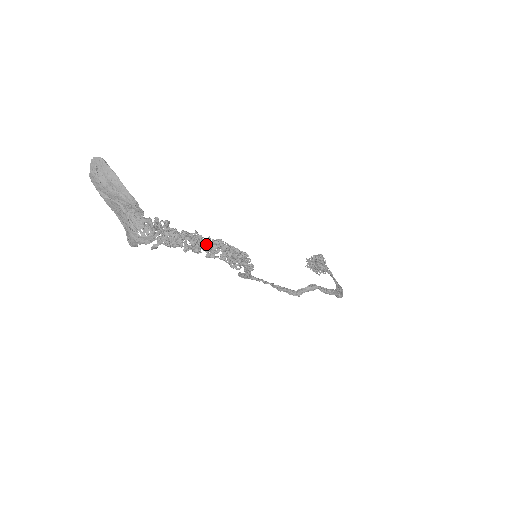
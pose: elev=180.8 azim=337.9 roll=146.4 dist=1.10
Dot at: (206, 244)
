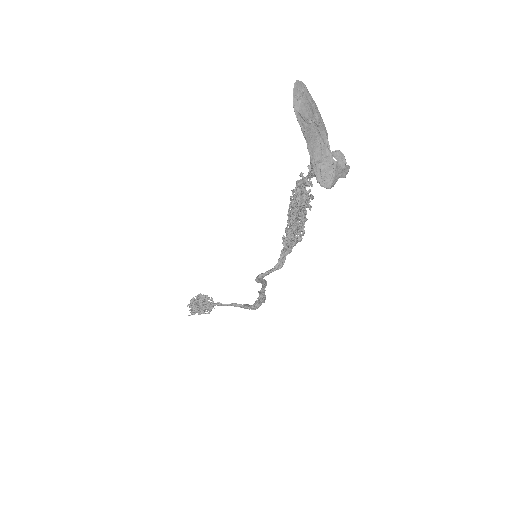
Dot at: (302, 209)
